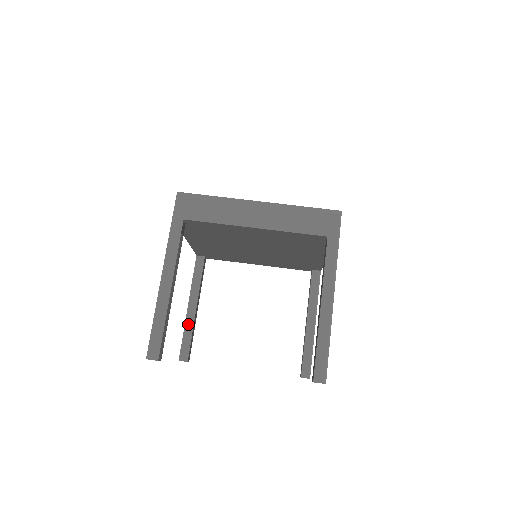
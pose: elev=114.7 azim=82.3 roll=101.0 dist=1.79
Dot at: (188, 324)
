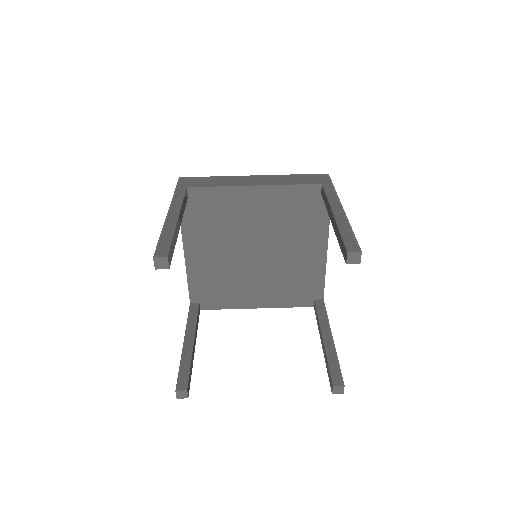
Dot at: (185, 356)
